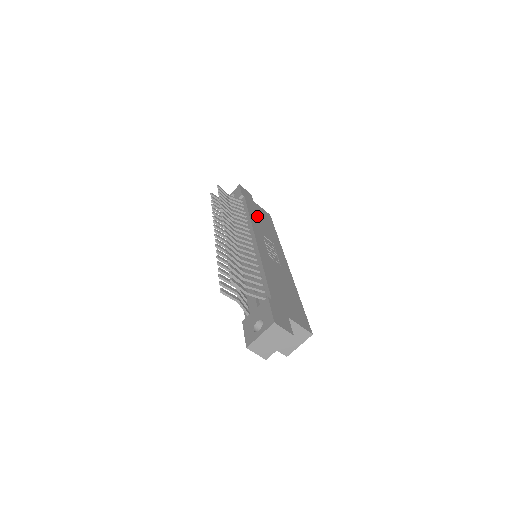
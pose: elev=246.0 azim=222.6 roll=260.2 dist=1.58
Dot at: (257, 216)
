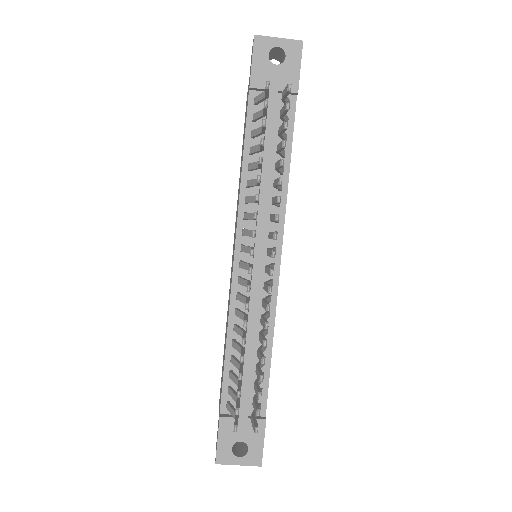
Dot at: occluded
